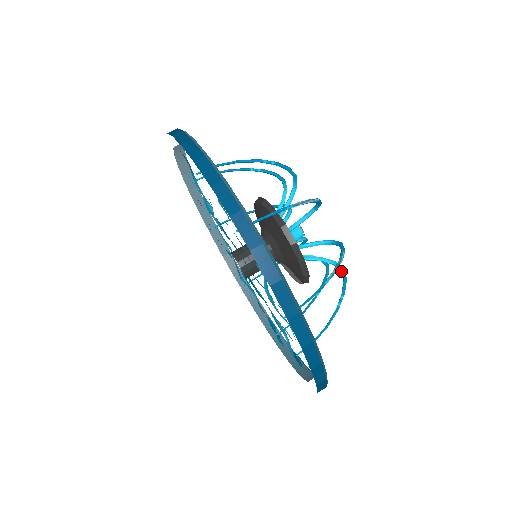
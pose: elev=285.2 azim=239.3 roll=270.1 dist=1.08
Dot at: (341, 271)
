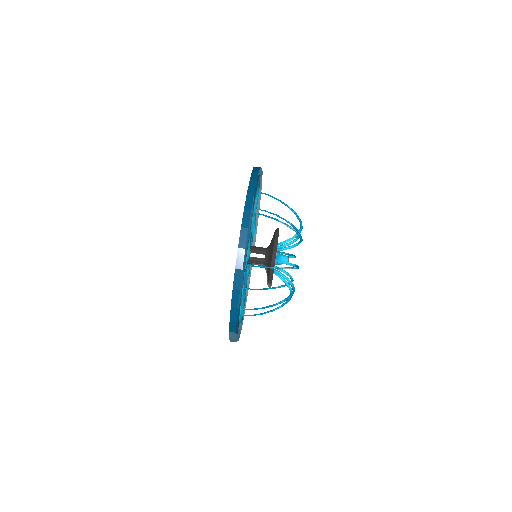
Dot at: occluded
